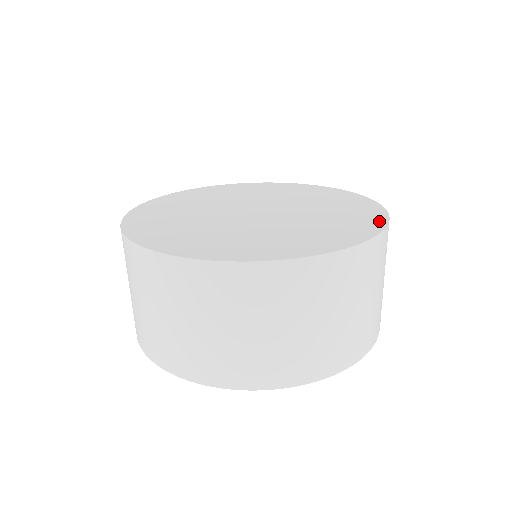
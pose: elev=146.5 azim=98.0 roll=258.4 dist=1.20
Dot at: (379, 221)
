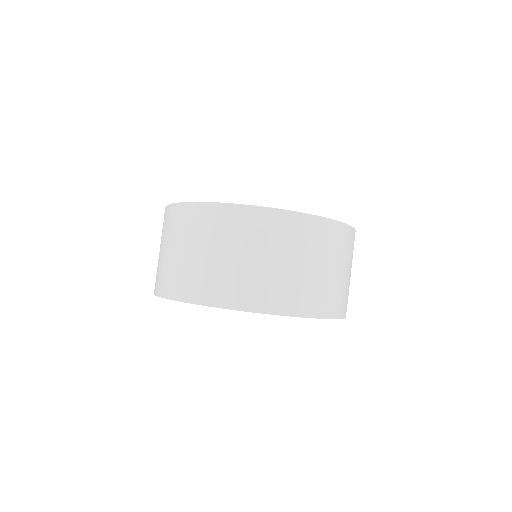
Dot at: occluded
